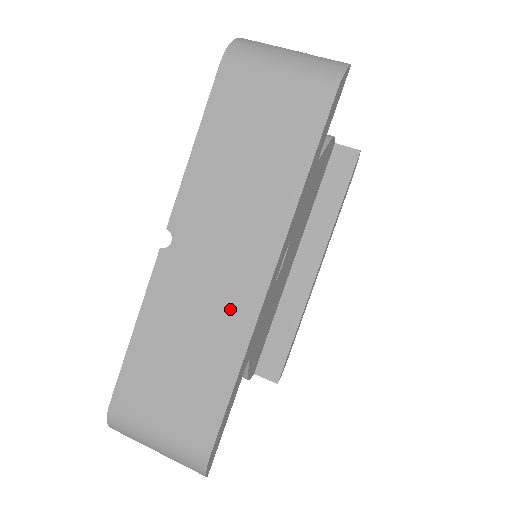
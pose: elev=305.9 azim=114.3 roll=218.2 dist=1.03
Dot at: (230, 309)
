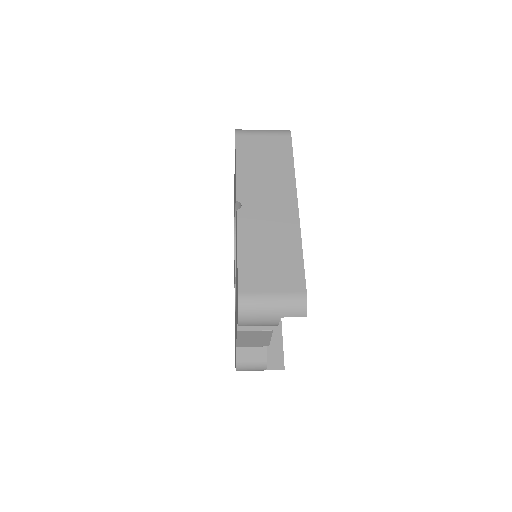
Dot at: (285, 224)
